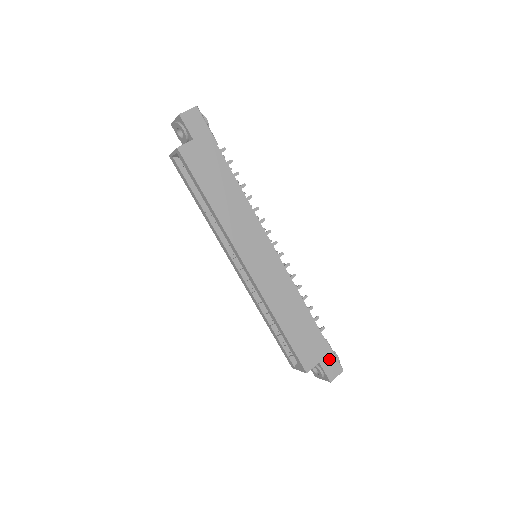
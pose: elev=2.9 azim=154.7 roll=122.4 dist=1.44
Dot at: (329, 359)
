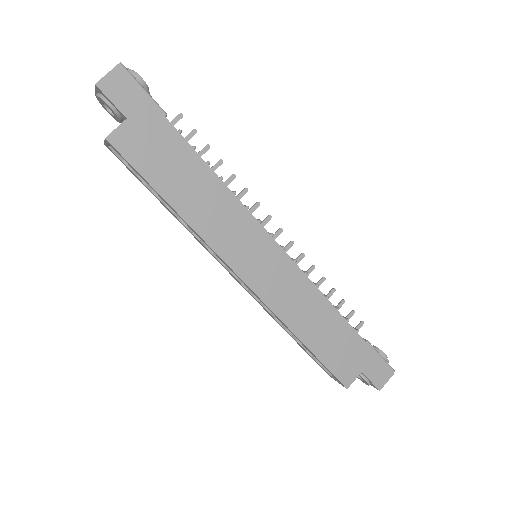
Dot at: (374, 364)
